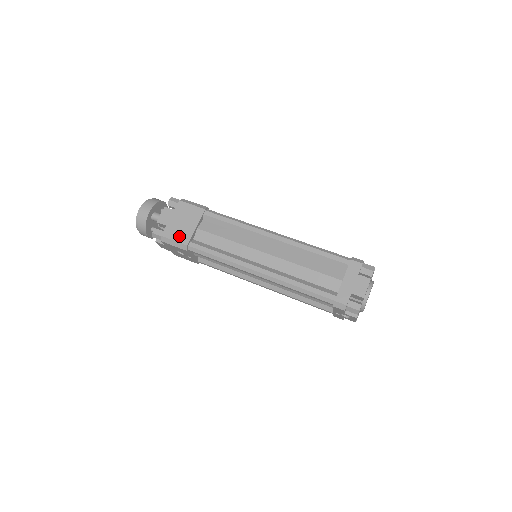
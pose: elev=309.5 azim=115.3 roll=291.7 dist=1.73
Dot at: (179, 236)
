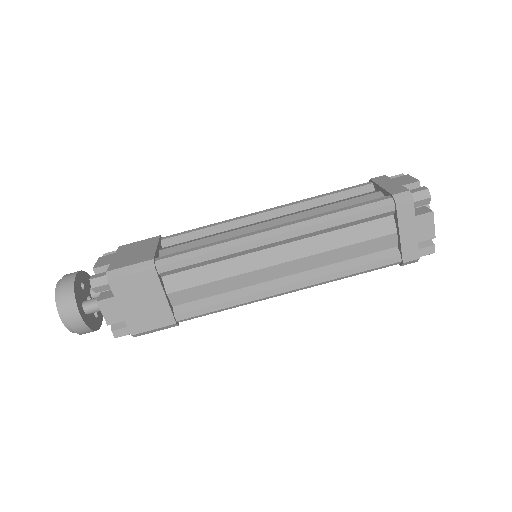
Dot at: (155, 321)
